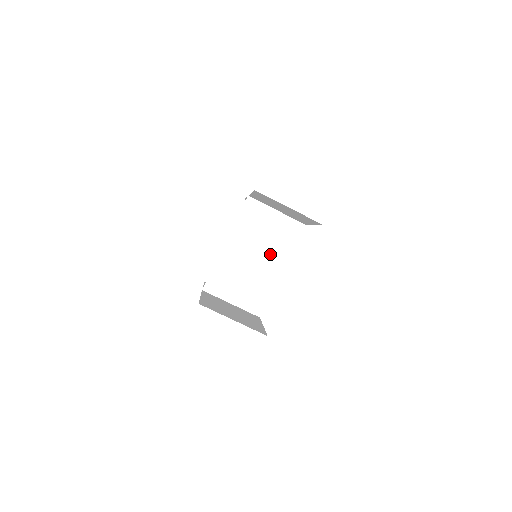
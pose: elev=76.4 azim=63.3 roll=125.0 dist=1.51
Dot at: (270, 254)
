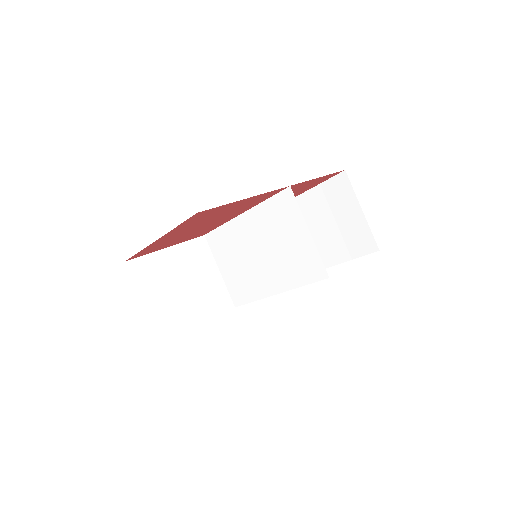
Dot at: (275, 267)
